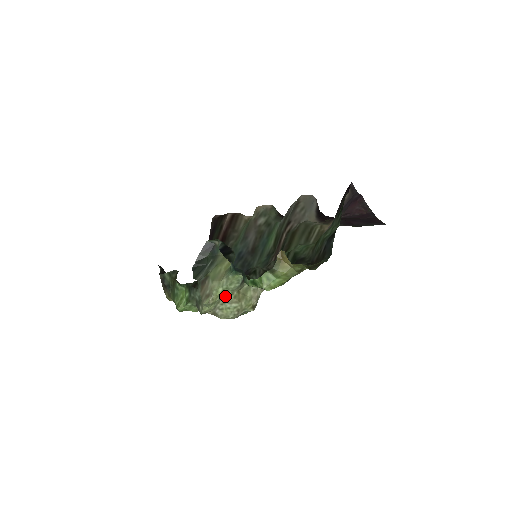
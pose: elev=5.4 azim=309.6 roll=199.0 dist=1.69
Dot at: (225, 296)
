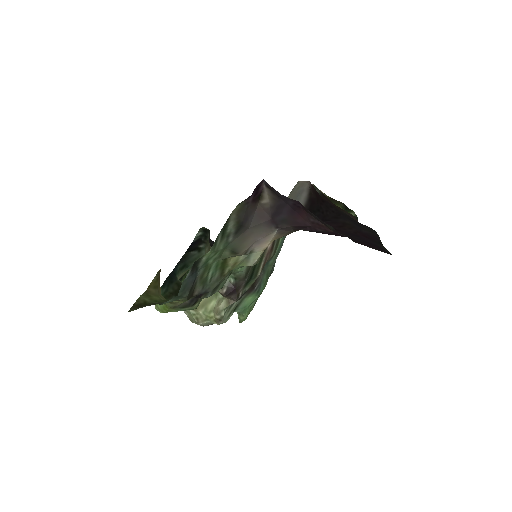
Dot at: occluded
